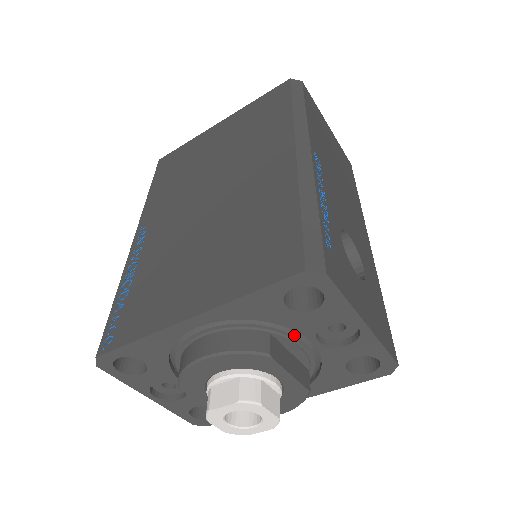
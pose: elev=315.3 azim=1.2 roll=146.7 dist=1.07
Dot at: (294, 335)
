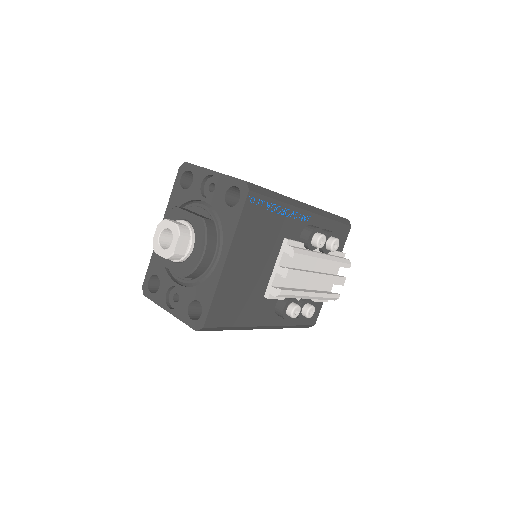
Dot at: (195, 203)
